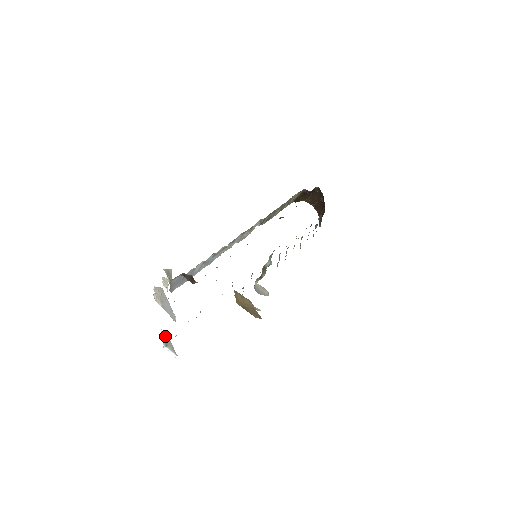
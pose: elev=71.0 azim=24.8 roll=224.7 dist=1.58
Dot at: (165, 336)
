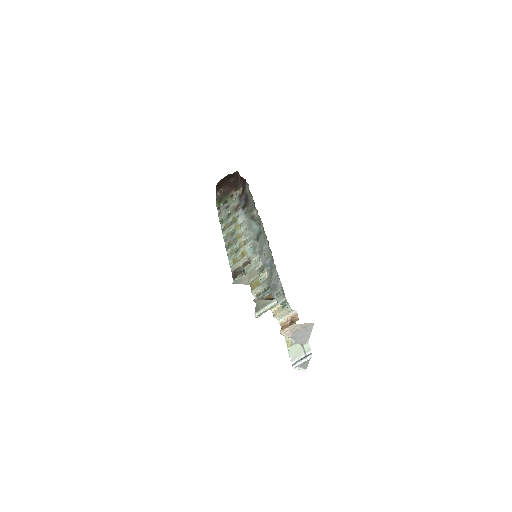
Dot at: (307, 359)
